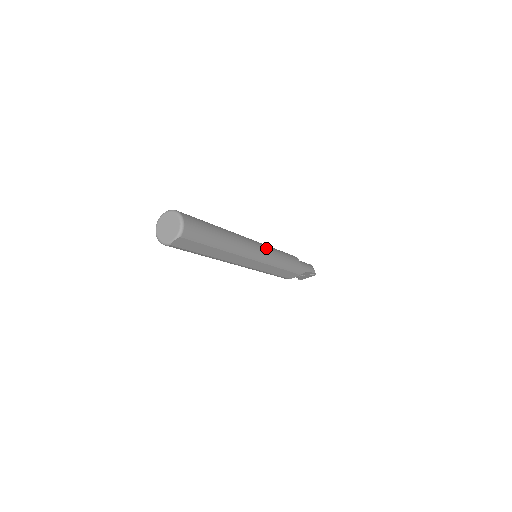
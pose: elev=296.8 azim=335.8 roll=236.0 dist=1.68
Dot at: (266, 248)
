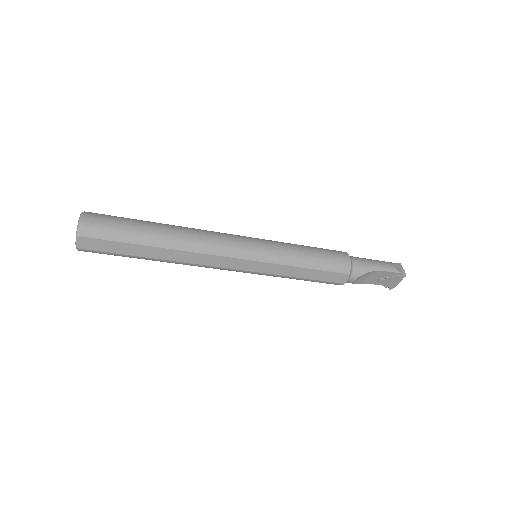
Dot at: (259, 242)
